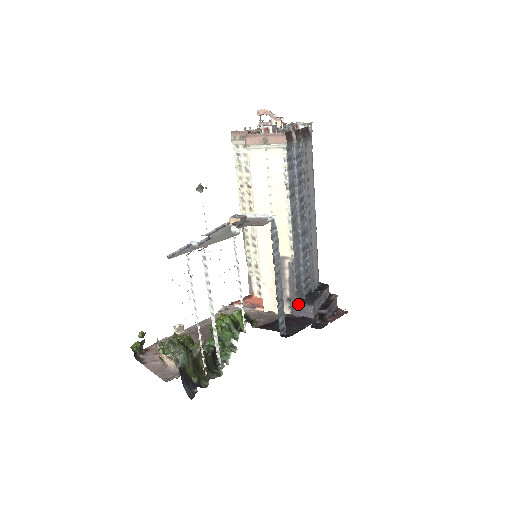
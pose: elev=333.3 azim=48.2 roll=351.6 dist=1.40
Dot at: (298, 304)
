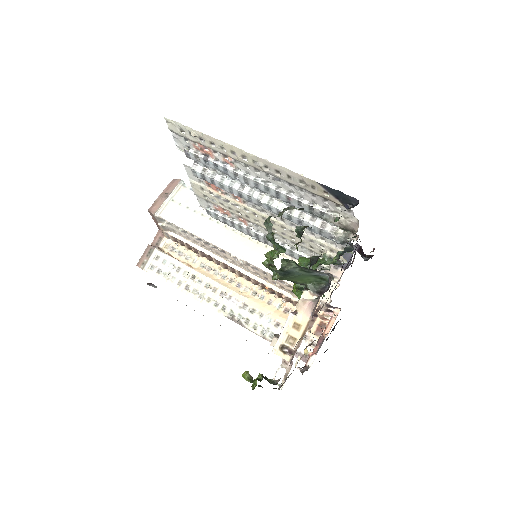
Dot at: occluded
